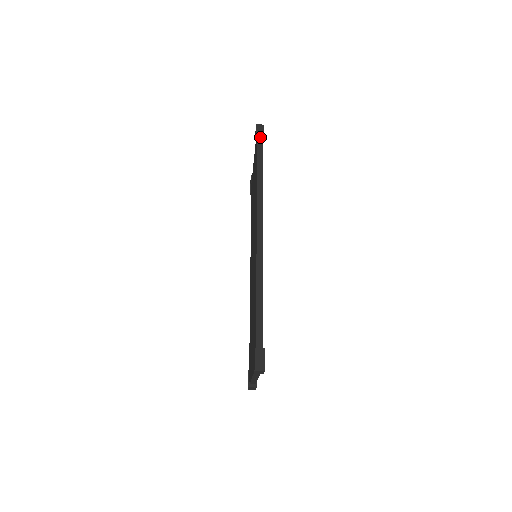
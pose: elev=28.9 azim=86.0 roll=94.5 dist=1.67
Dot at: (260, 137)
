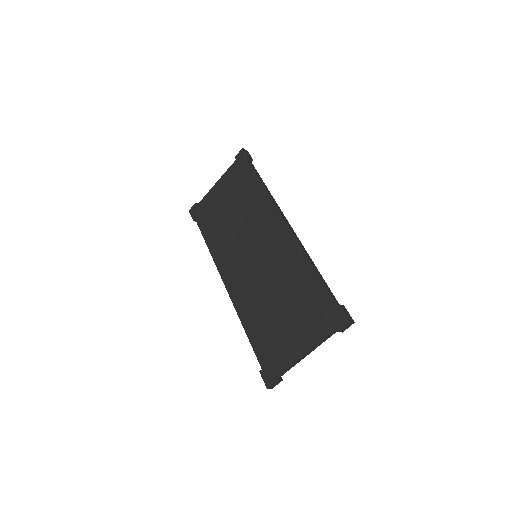
Dot at: (250, 157)
